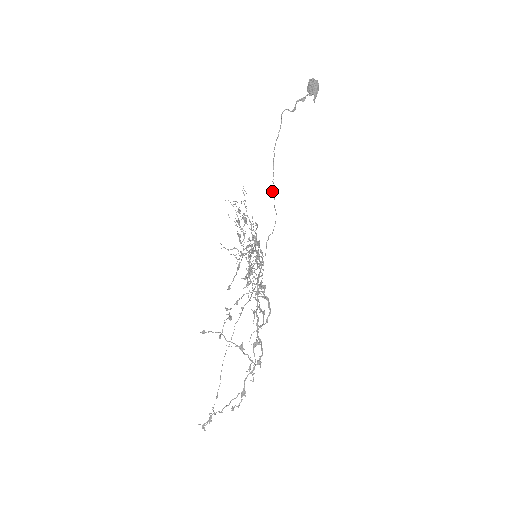
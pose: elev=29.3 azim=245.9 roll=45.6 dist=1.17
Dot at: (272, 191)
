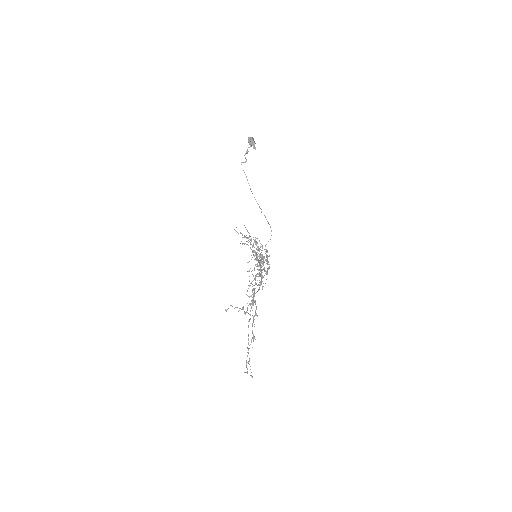
Dot at: occluded
